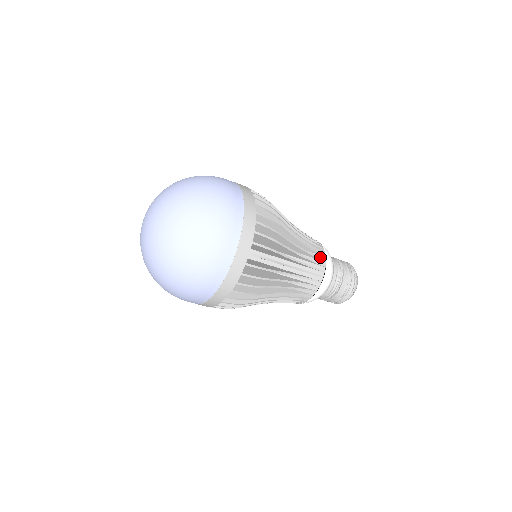
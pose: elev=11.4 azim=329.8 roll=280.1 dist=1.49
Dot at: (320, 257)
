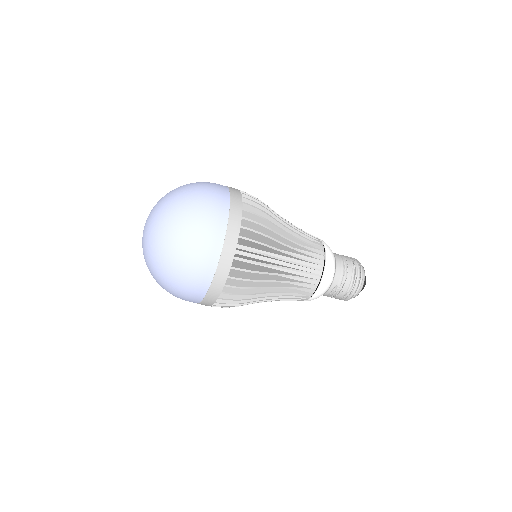
Dot at: (312, 282)
